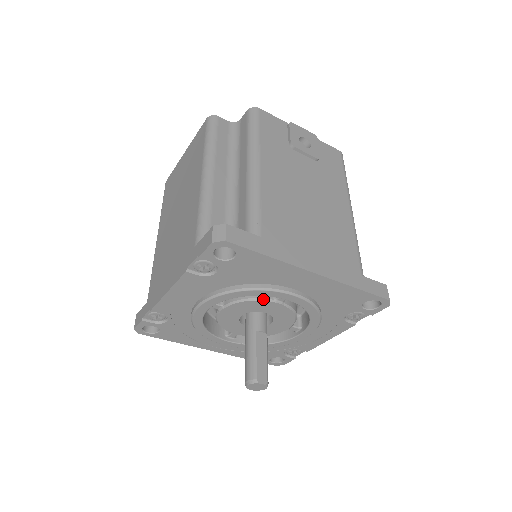
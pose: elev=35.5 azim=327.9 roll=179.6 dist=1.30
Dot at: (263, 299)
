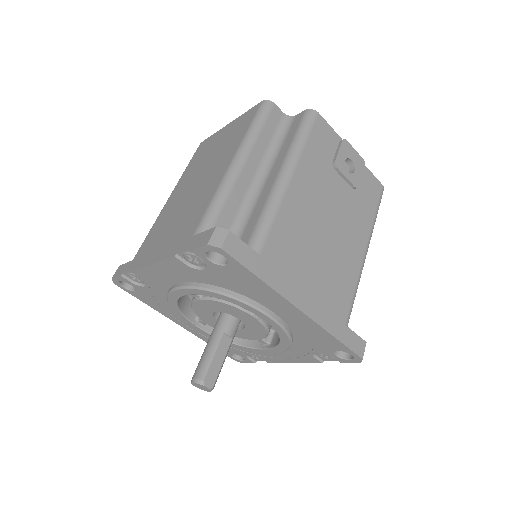
Dot at: (241, 308)
